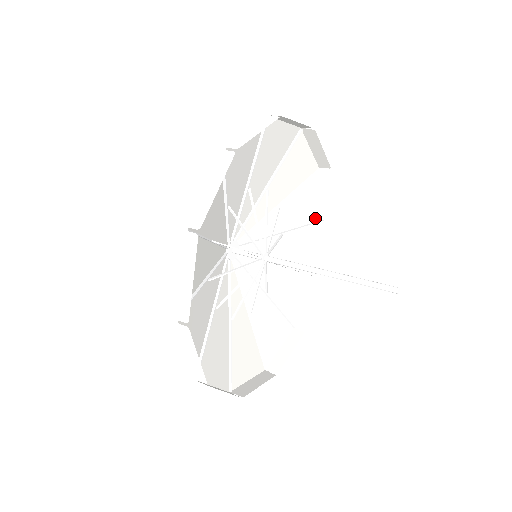
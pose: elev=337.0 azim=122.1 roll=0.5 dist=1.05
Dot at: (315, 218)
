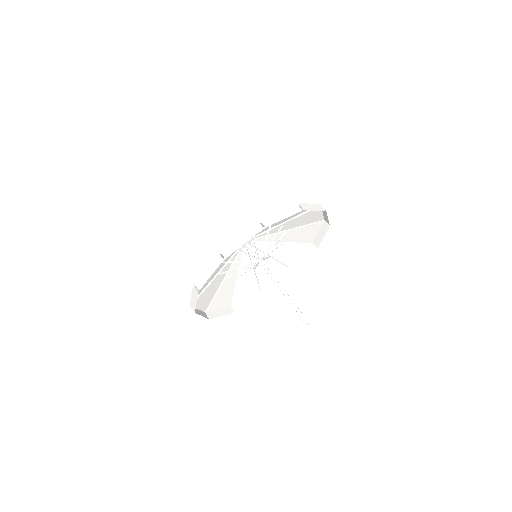
Dot at: (308, 241)
